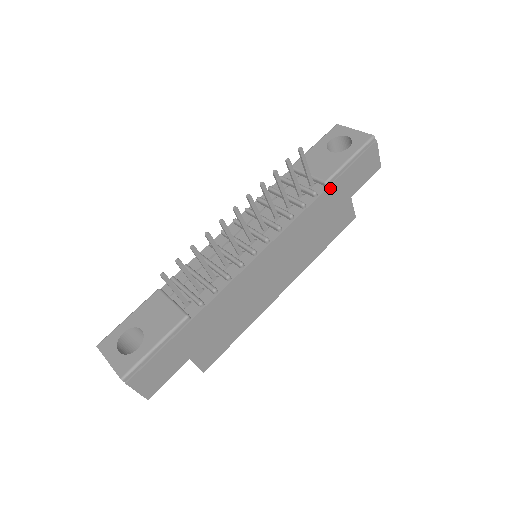
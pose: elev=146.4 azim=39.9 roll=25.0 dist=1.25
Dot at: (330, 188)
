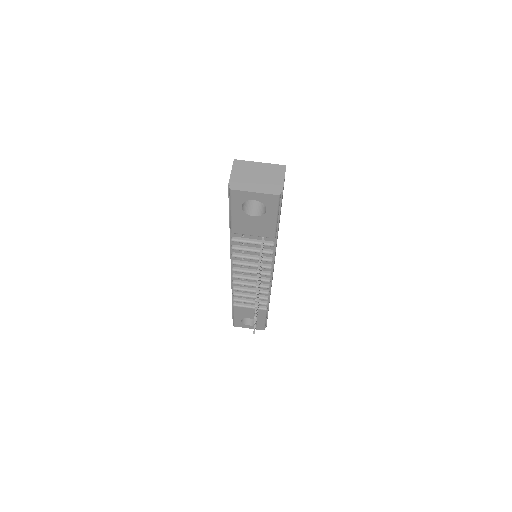
Dot at: (277, 233)
